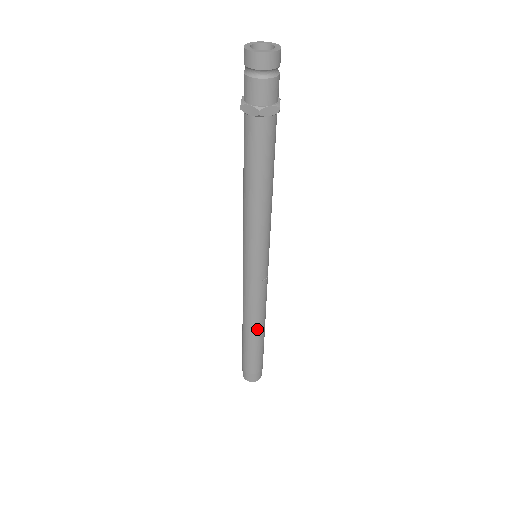
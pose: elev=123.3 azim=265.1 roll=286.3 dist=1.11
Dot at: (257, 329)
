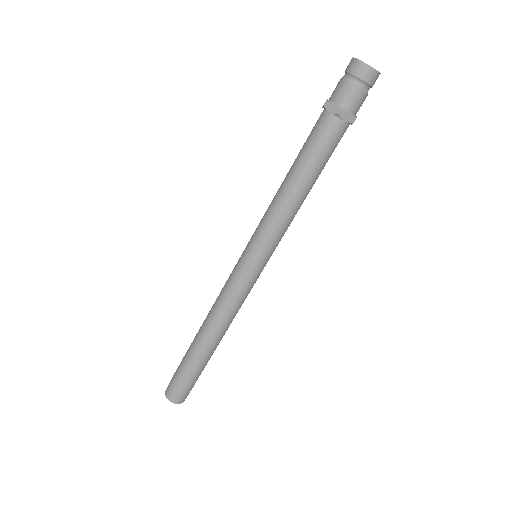
Dot at: (214, 337)
